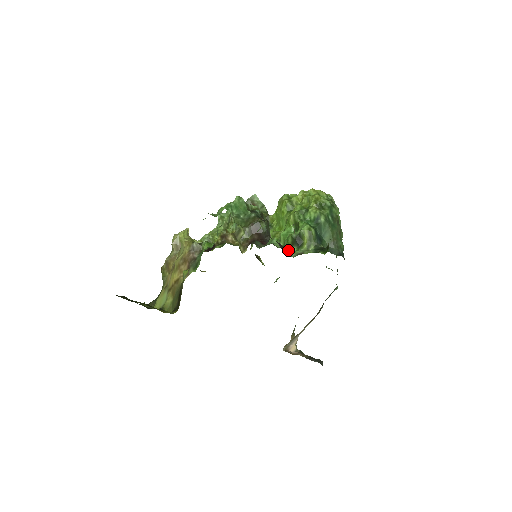
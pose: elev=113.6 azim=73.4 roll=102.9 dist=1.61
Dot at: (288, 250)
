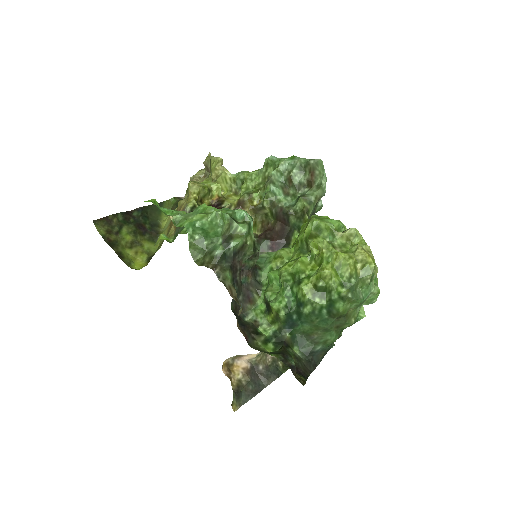
Dot at: (258, 301)
